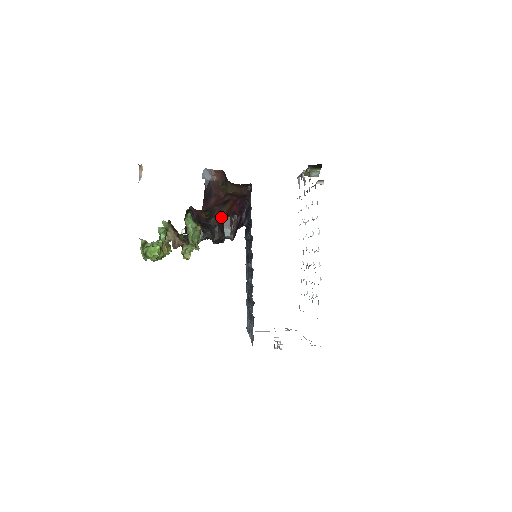
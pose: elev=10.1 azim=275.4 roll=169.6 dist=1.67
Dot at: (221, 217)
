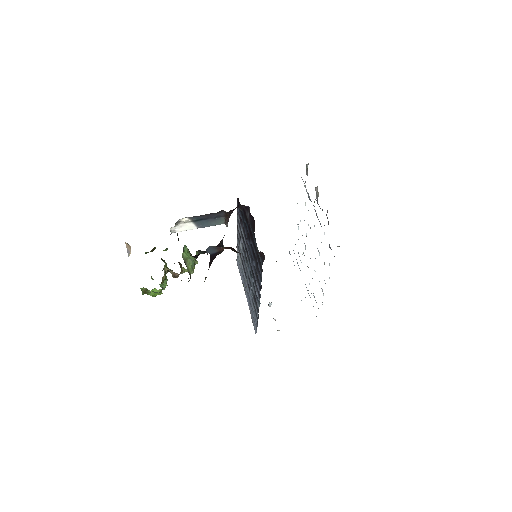
Dot at: (221, 241)
